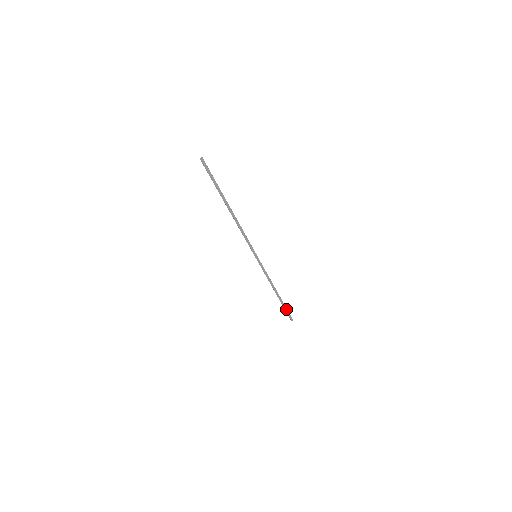
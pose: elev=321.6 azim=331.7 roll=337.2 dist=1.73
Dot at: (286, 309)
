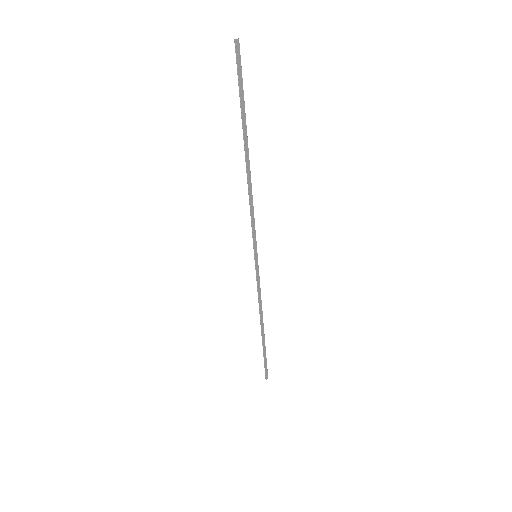
Dot at: (265, 358)
